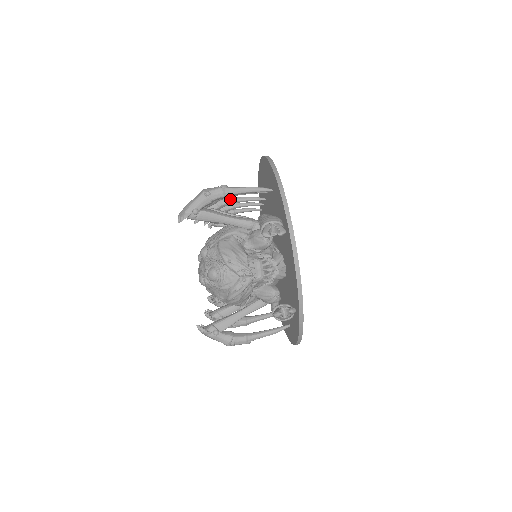
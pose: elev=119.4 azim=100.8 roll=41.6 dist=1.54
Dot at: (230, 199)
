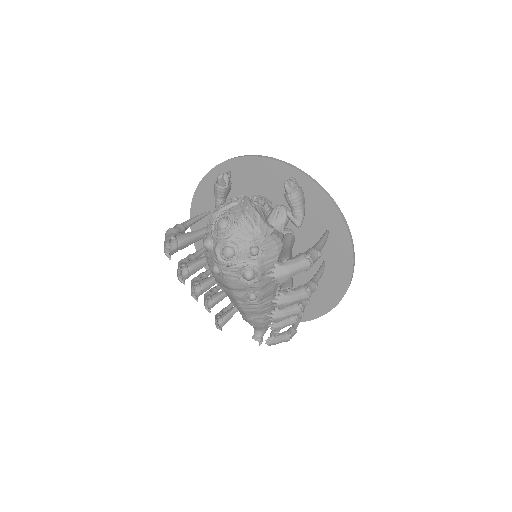
Dot at: (202, 273)
